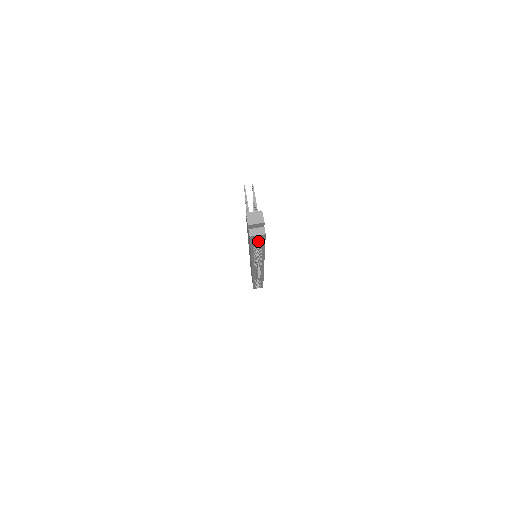
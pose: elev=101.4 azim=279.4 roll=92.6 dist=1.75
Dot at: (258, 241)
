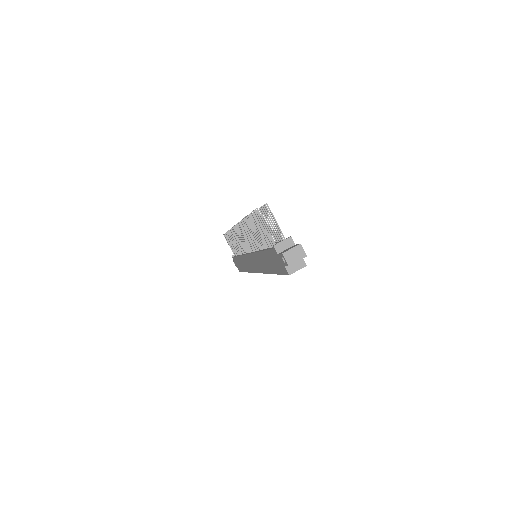
Dot at: occluded
